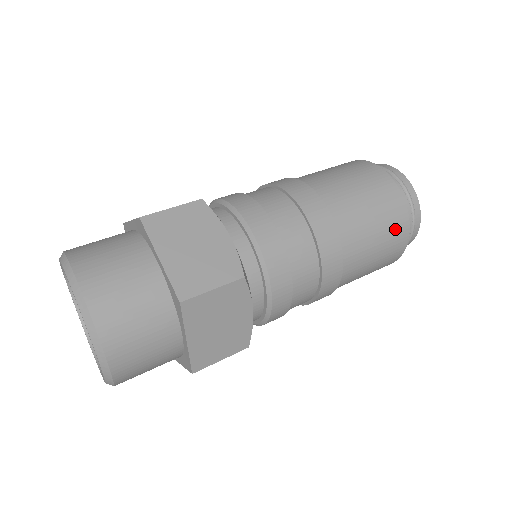
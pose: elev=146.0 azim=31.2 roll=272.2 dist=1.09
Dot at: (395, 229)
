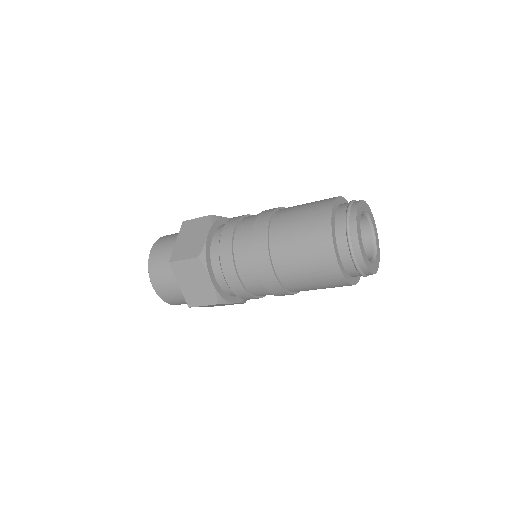
Dot at: (319, 249)
